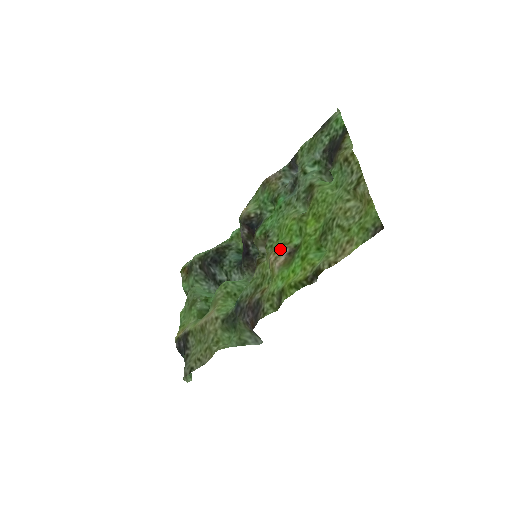
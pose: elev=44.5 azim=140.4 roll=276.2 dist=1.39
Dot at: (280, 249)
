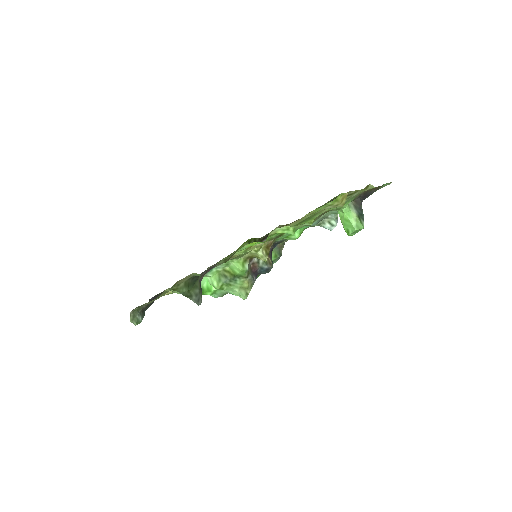
Dot at: occluded
